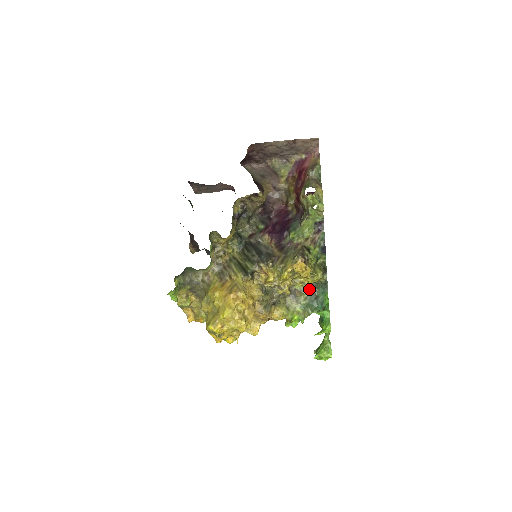
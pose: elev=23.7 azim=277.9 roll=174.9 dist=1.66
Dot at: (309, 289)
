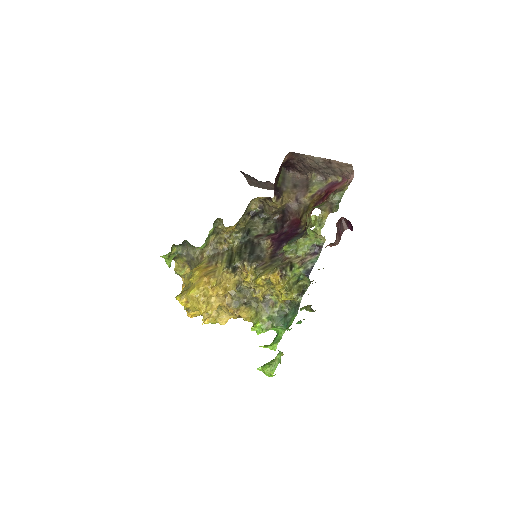
Dot at: (283, 305)
